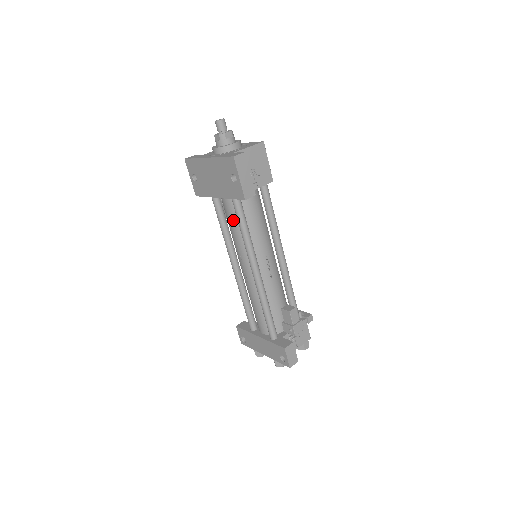
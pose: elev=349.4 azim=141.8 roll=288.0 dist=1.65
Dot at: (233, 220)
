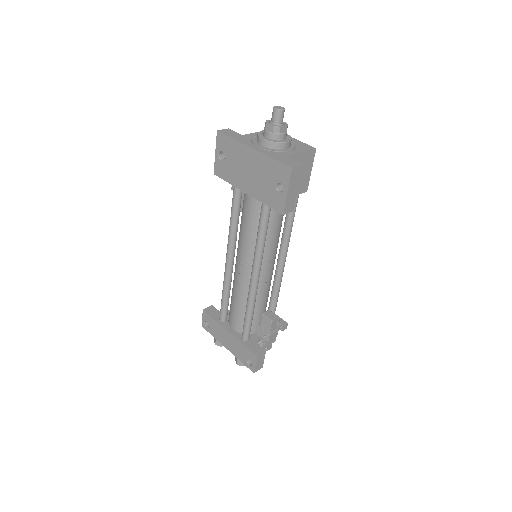
Dot at: (251, 219)
